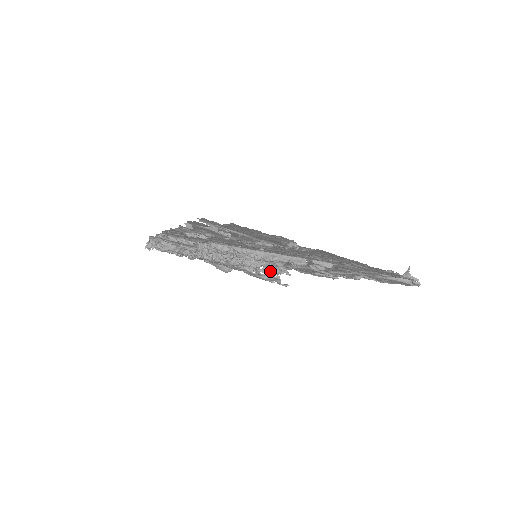
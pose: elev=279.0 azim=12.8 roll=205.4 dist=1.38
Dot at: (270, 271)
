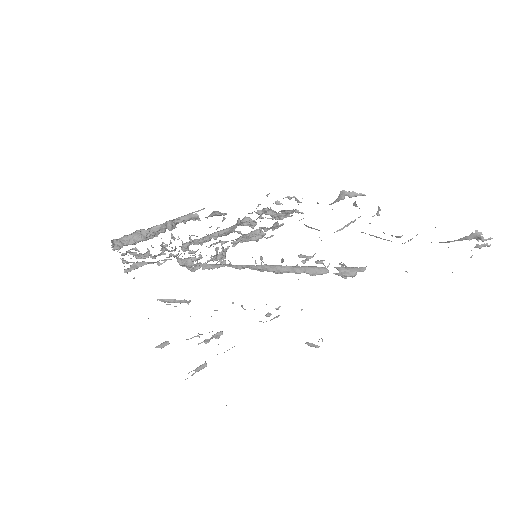
Dot at: (275, 215)
